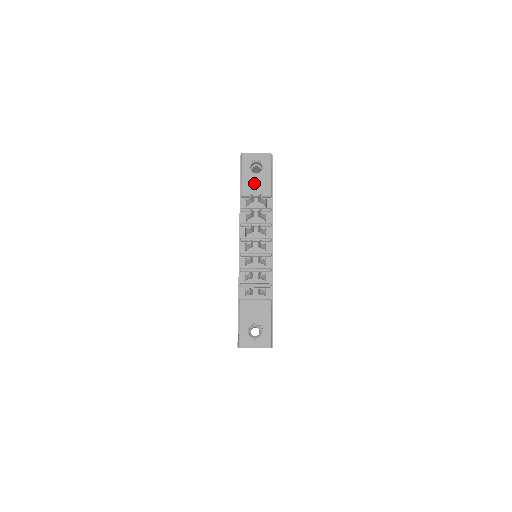
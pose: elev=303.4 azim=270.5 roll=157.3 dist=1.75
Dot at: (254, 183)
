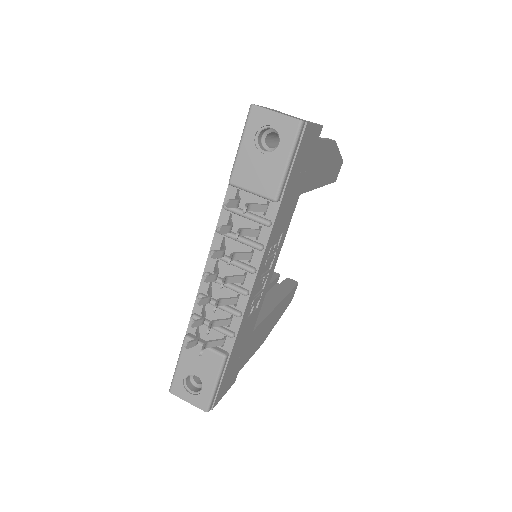
Dot at: (255, 169)
